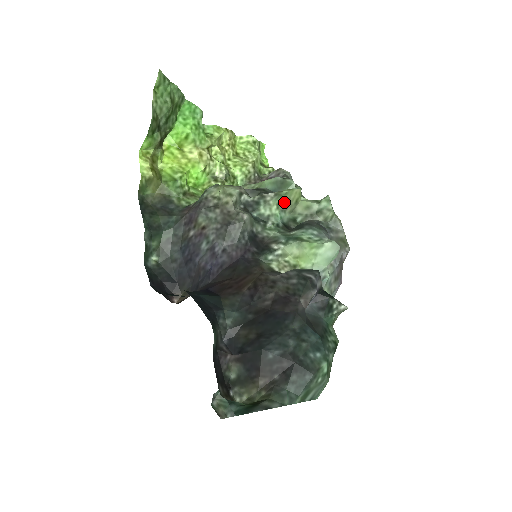
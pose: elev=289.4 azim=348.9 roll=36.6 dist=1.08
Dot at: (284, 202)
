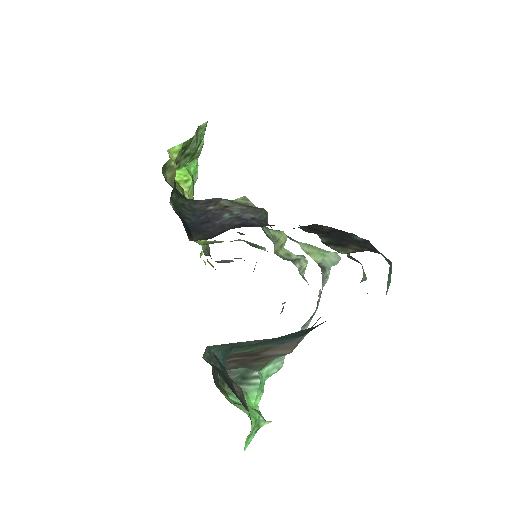
Dot at: (276, 238)
